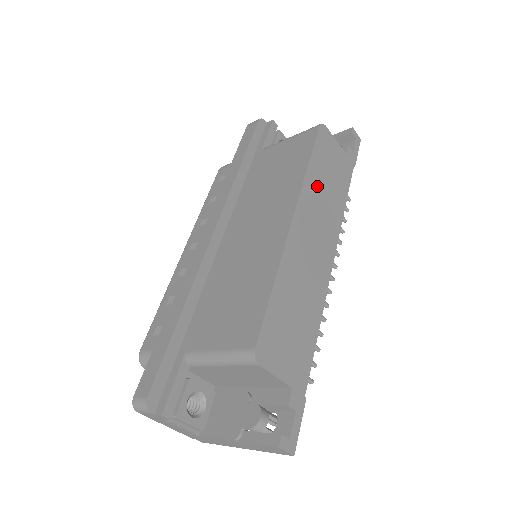
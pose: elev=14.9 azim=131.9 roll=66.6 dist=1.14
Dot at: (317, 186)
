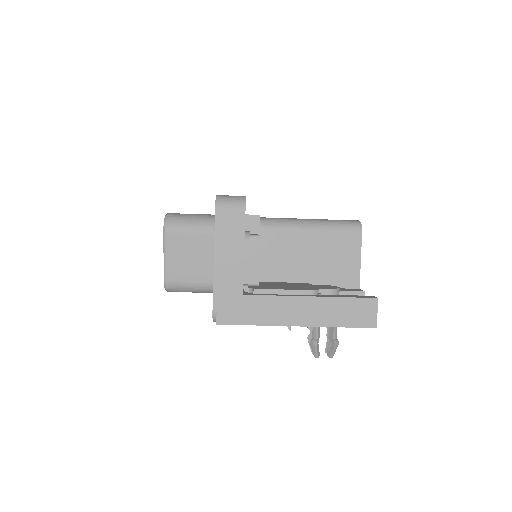
Dot at: occluded
